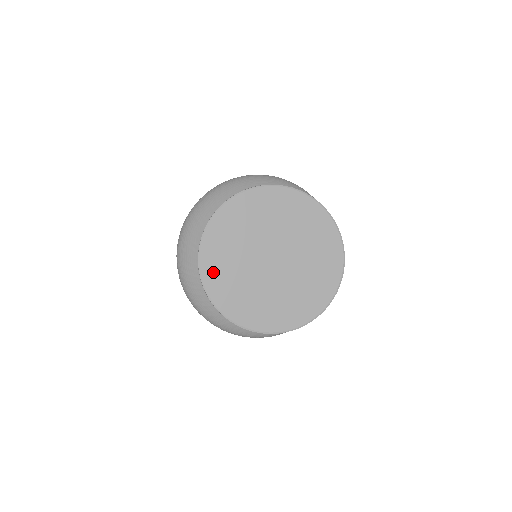
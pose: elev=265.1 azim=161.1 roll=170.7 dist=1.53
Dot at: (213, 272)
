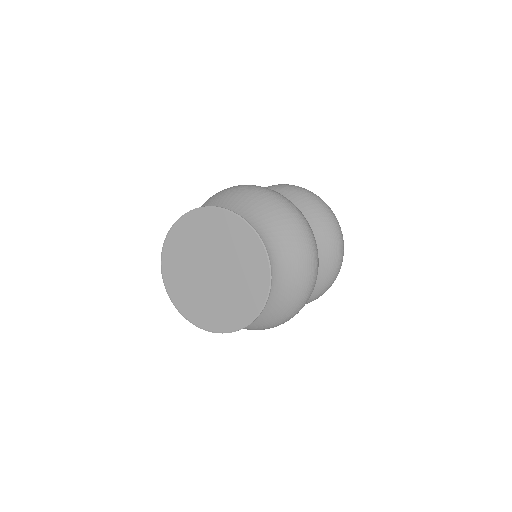
Dot at: (182, 230)
